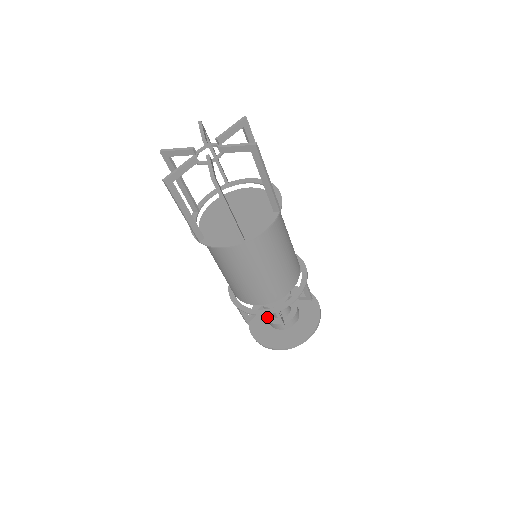
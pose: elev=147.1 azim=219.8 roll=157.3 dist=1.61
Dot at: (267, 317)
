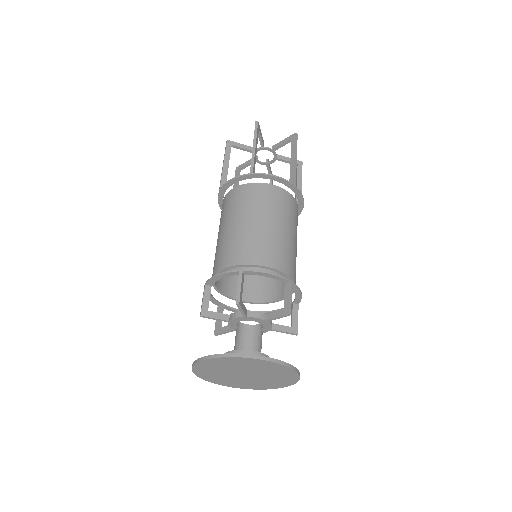
Dot at: (234, 350)
